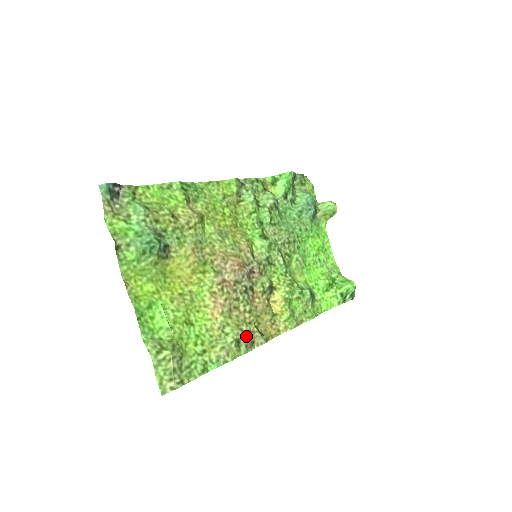
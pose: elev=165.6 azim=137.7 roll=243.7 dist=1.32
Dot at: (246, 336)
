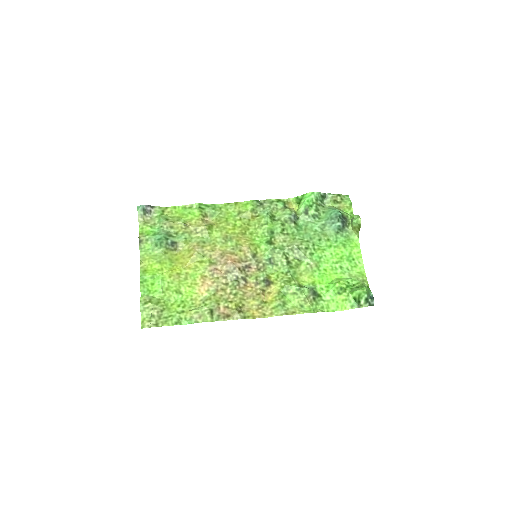
Dot at: (221, 309)
